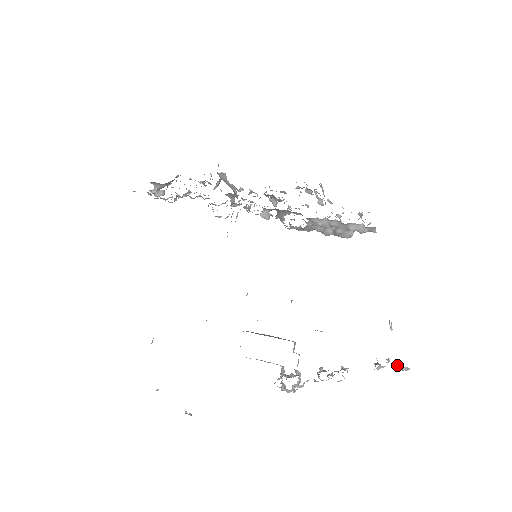
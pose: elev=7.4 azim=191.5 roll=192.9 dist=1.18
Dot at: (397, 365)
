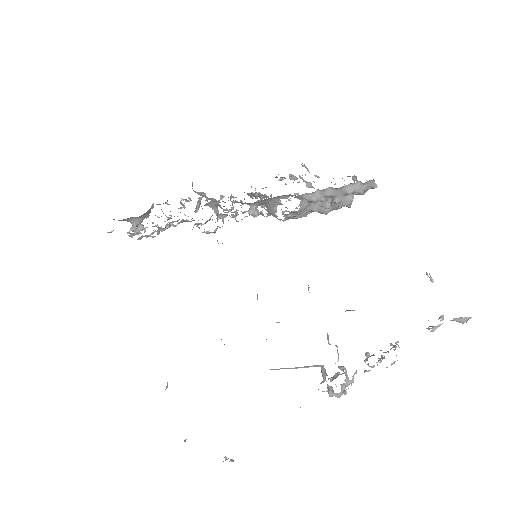
Dot at: (454, 318)
